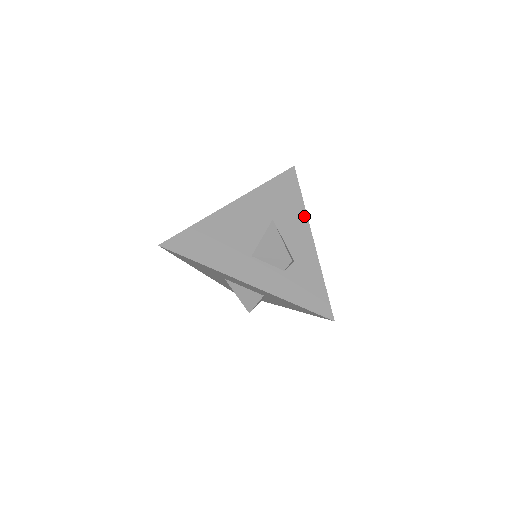
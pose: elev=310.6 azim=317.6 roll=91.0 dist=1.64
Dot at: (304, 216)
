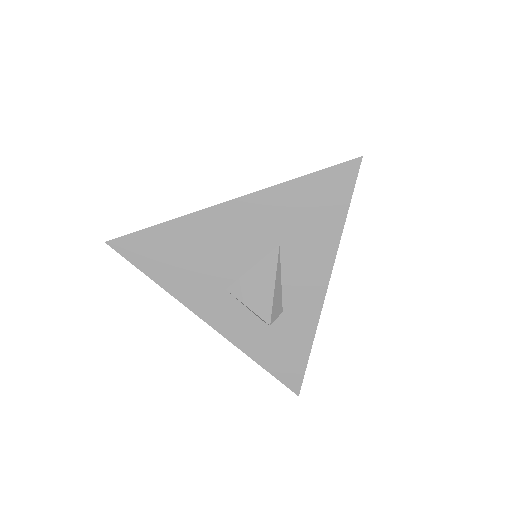
Dot at: (332, 251)
